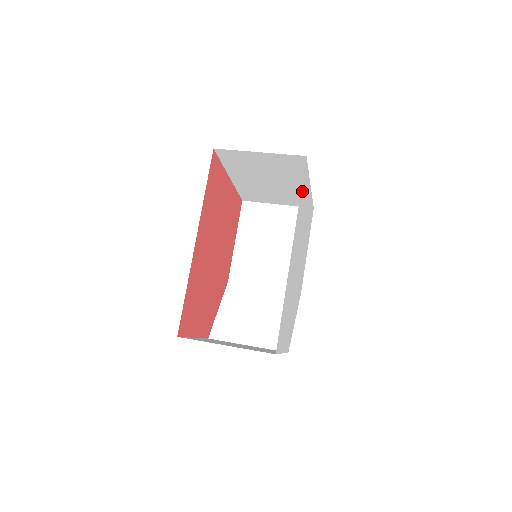
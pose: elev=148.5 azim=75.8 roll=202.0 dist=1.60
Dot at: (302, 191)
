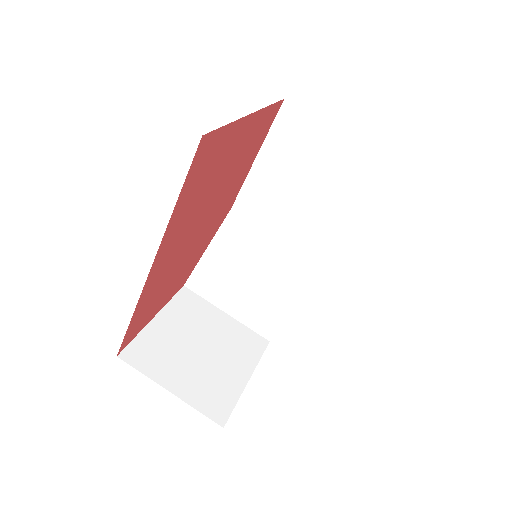
Dot at: occluded
